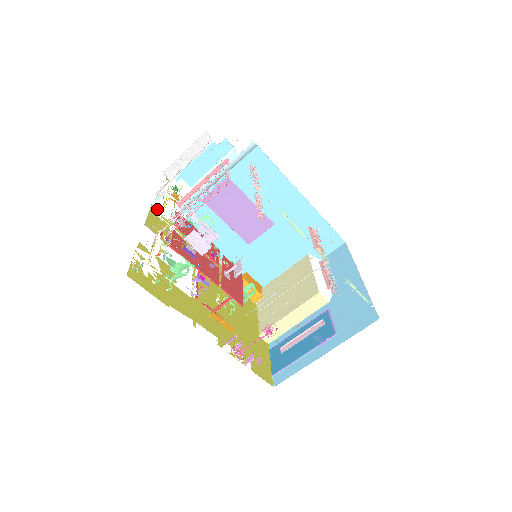
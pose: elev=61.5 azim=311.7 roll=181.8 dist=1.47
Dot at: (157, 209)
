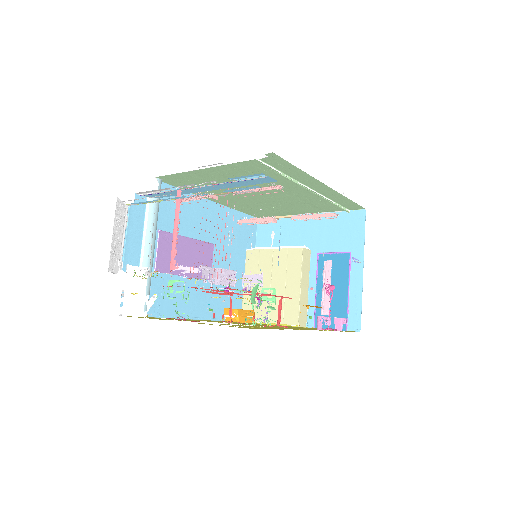
Dot at: (128, 316)
